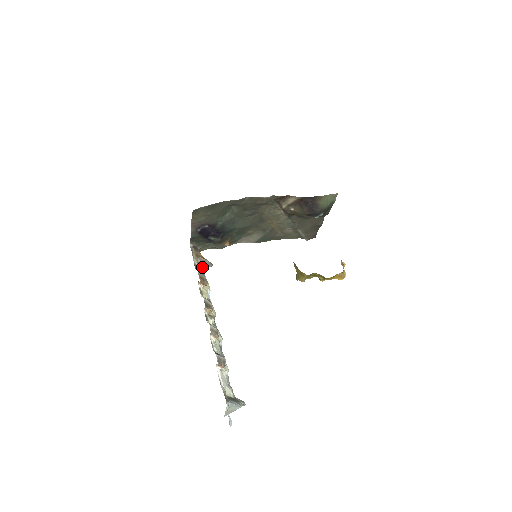
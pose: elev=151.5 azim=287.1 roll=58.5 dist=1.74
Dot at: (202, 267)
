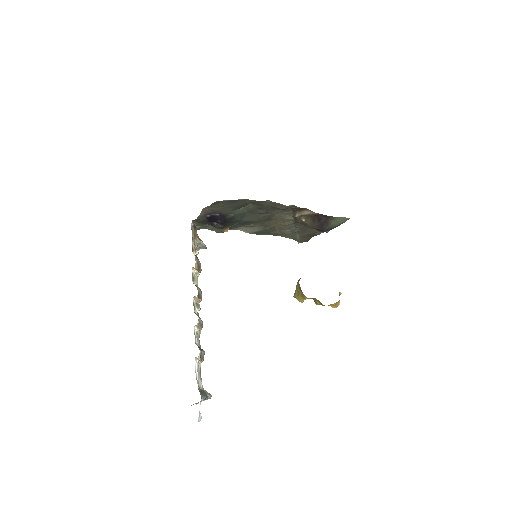
Dot at: (196, 248)
